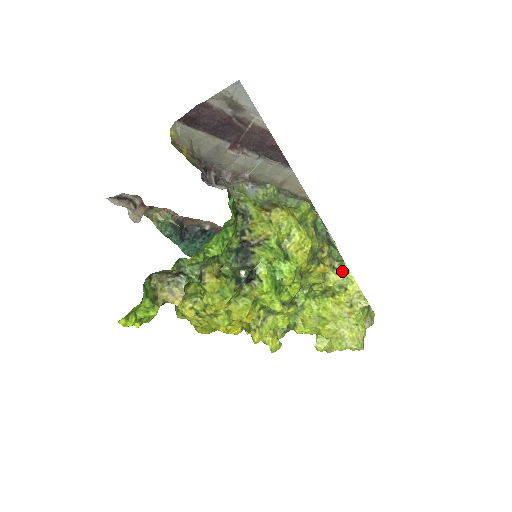
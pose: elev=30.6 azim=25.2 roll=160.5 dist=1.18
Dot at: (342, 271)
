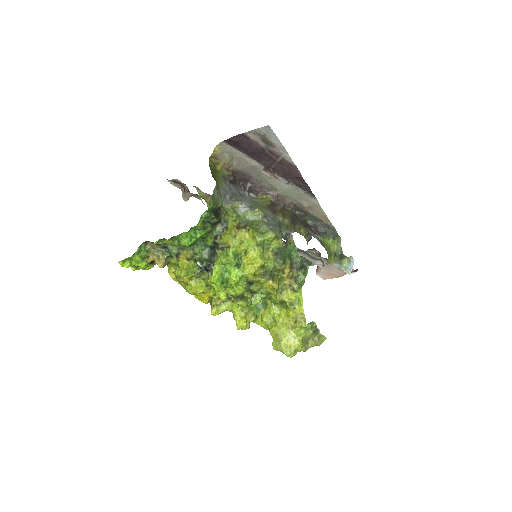
Dot at: (297, 293)
